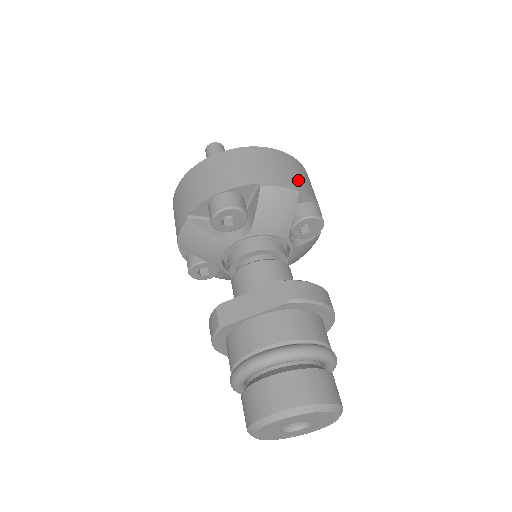
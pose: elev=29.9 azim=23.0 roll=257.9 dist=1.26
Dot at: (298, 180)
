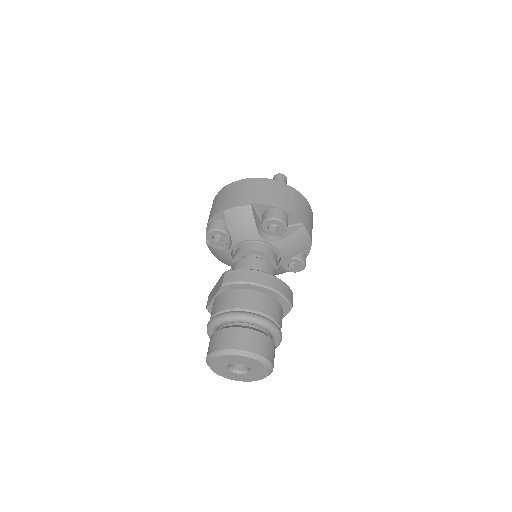
Dot at: (257, 196)
